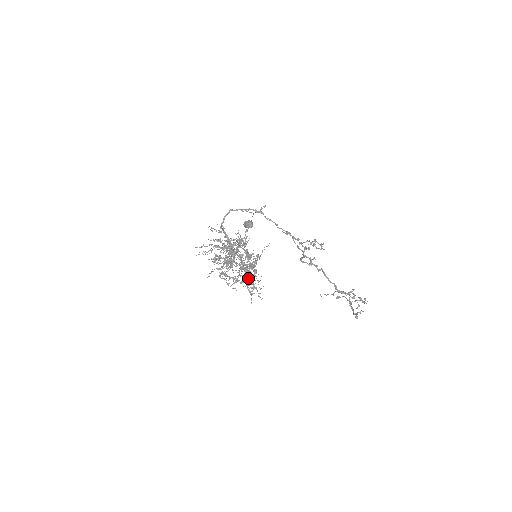
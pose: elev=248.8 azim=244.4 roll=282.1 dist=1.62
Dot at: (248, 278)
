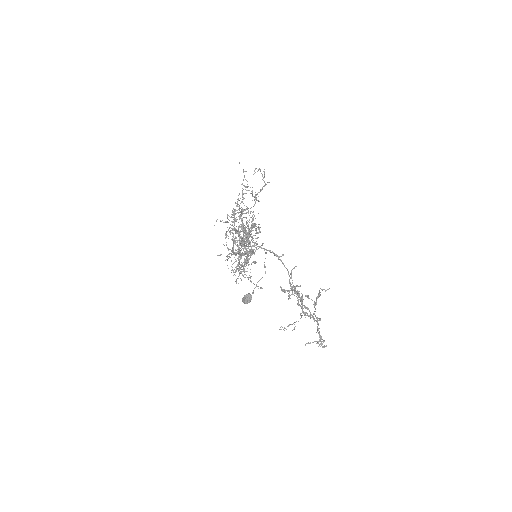
Dot at: occluded
